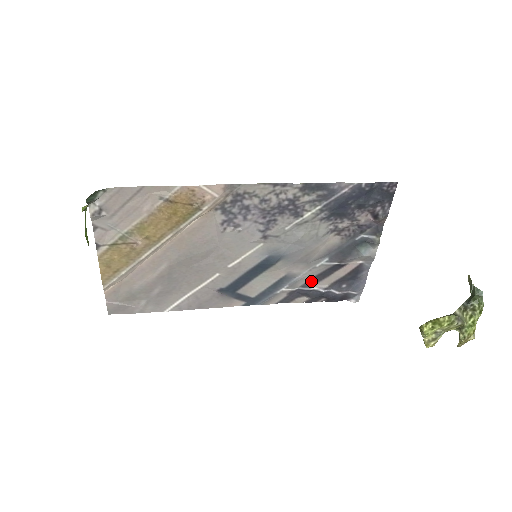
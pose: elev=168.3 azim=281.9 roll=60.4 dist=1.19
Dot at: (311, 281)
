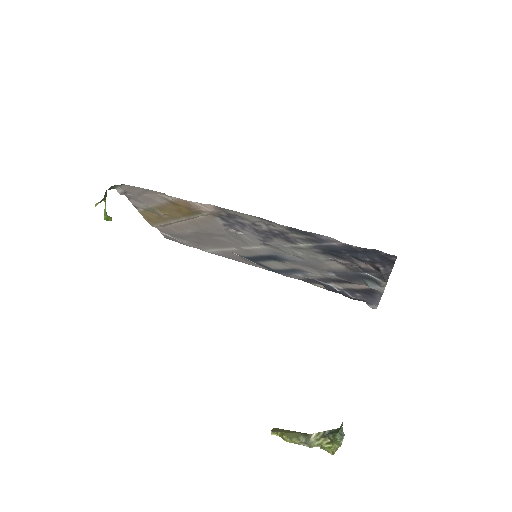
Dot at: (325, 279)
